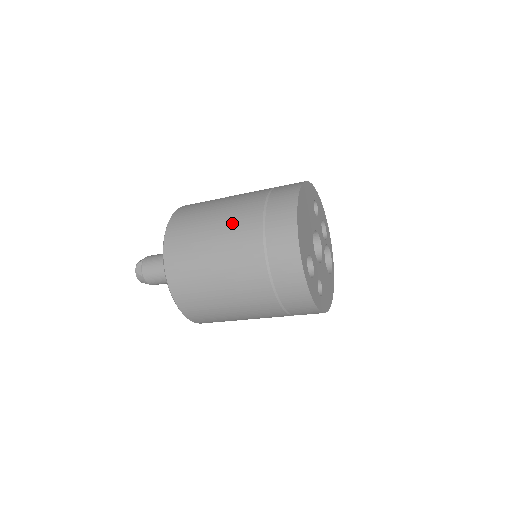
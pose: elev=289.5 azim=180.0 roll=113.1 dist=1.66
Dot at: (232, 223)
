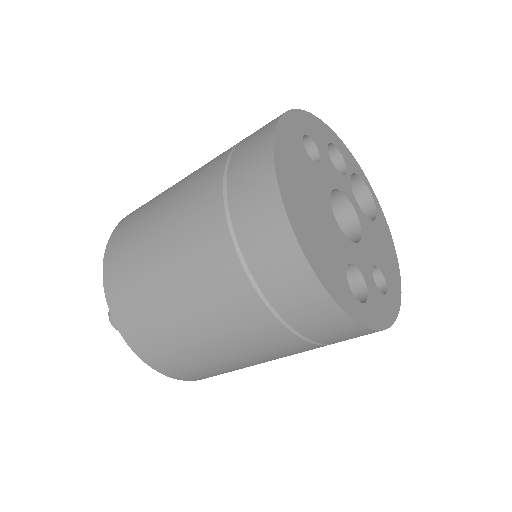
Dot at: (196, 283)
